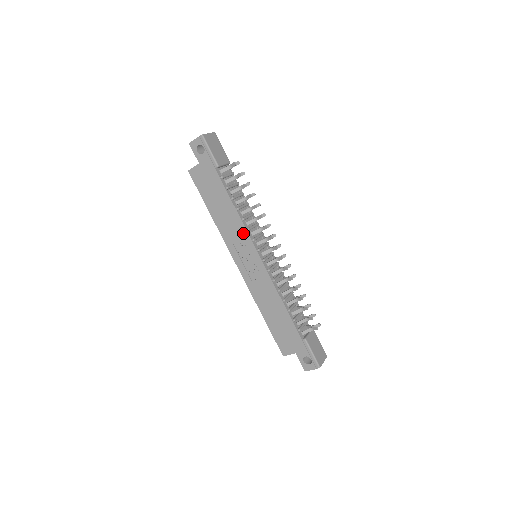
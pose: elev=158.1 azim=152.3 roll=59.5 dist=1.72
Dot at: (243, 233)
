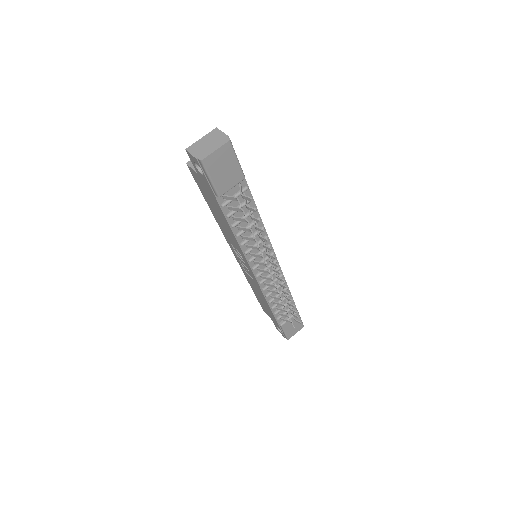
Dot at: (240, 251)
